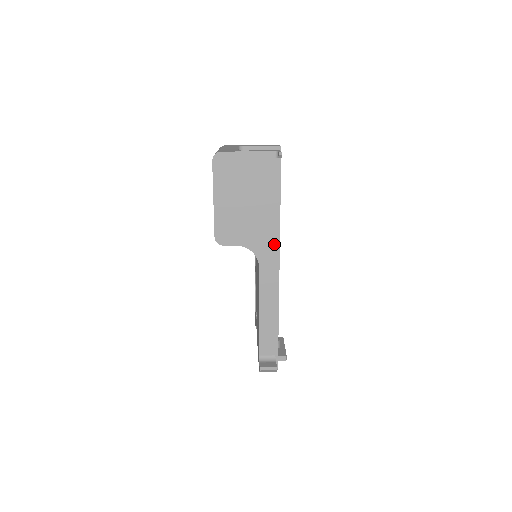
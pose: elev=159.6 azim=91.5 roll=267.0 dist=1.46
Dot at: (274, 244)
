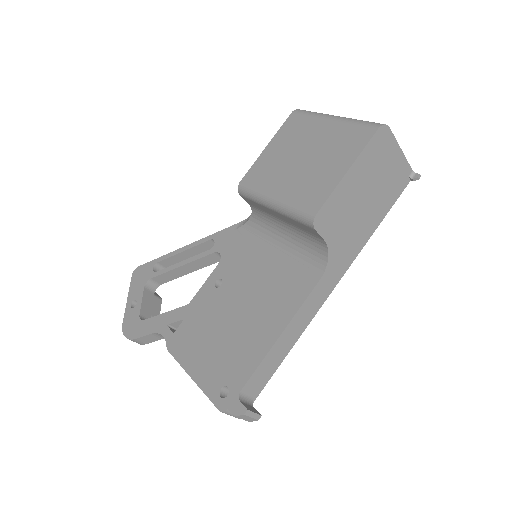
Dot at: (347, 262)
